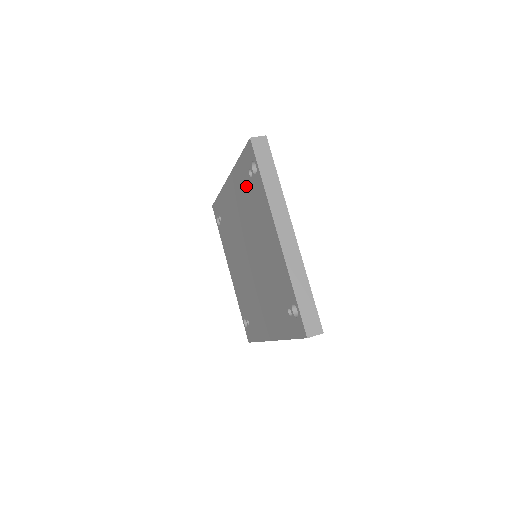
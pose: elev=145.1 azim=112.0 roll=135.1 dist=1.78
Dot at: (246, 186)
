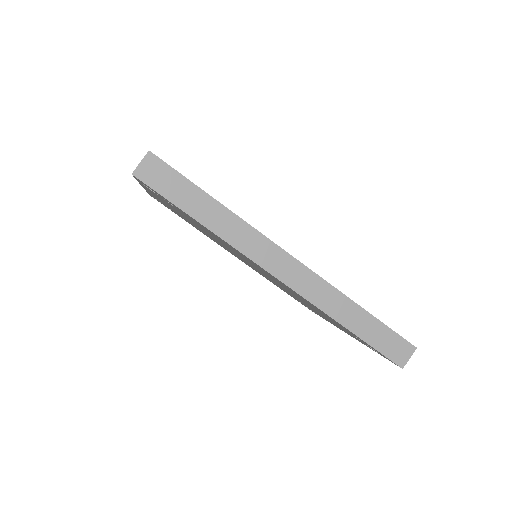
Dot at: occluded
